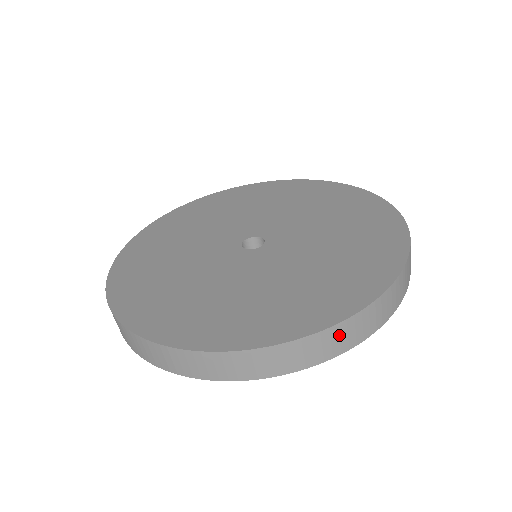
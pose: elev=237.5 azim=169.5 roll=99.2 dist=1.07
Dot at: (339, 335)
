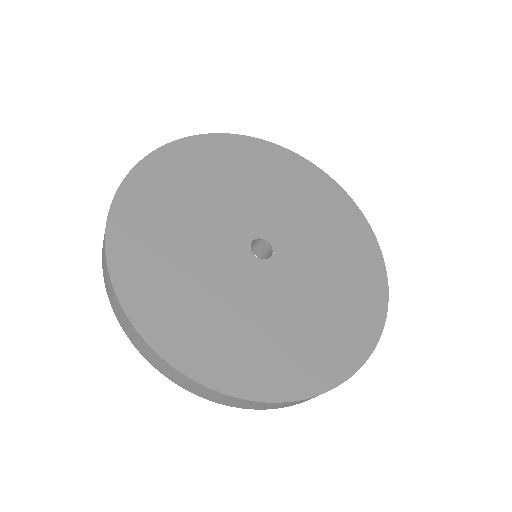
Dot at: (281, 405)
